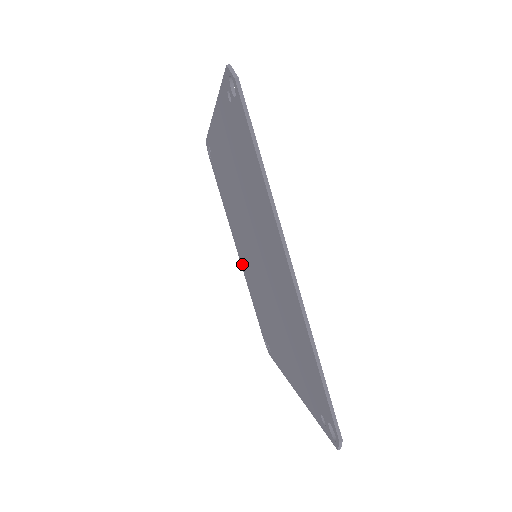
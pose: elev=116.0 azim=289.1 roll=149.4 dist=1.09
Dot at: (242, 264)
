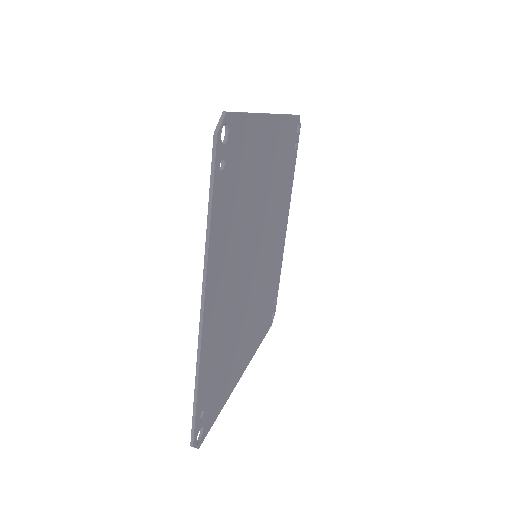
Dot at: occluded
